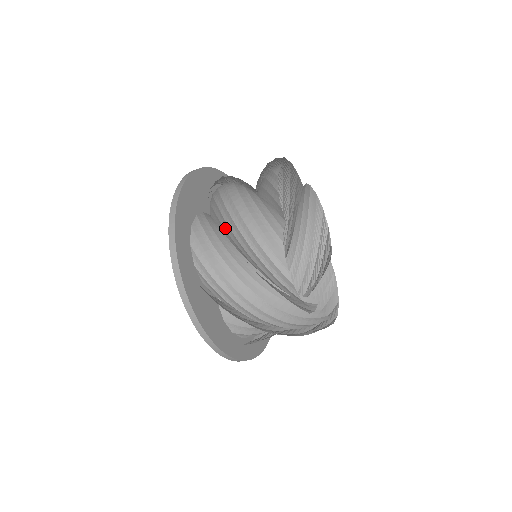
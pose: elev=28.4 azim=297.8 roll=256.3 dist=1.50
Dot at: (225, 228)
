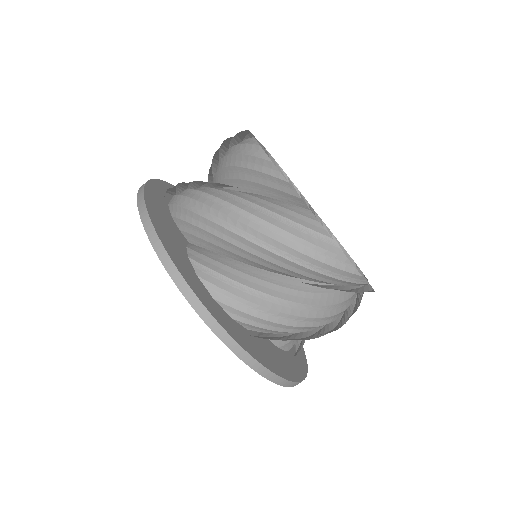
Dot at: occluded
